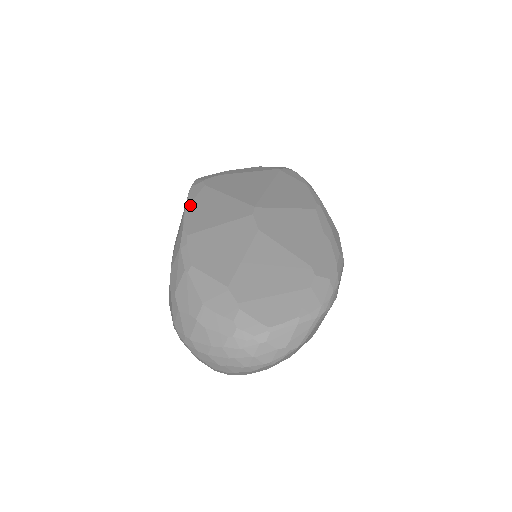
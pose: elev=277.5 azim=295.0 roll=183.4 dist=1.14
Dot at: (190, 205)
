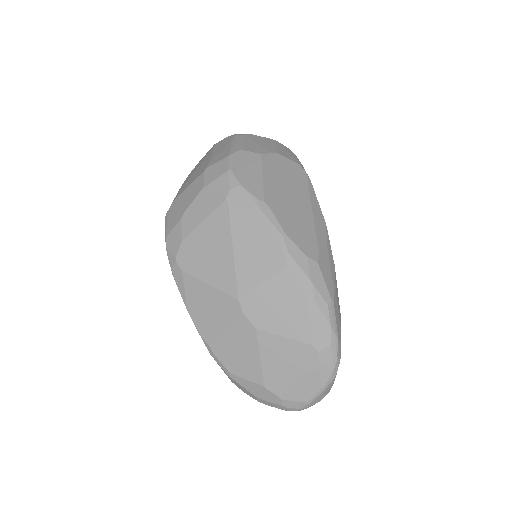
Dot at: (187, 304)
